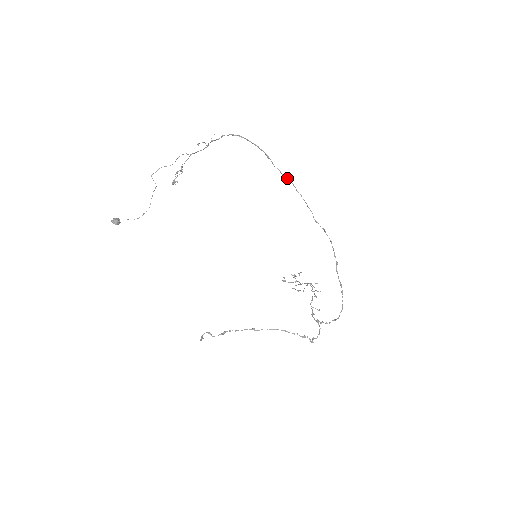
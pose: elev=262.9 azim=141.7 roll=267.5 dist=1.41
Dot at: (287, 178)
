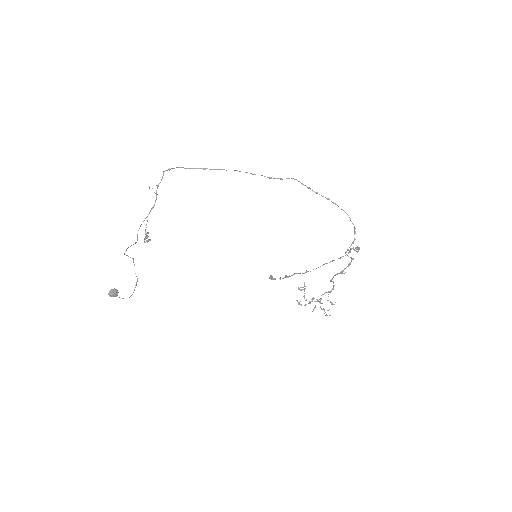
Dot at: occluded
